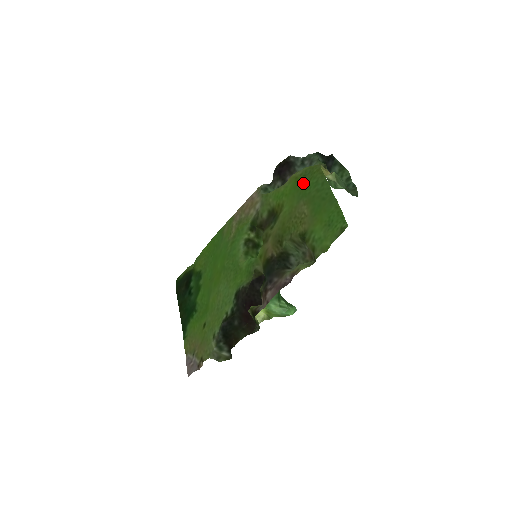
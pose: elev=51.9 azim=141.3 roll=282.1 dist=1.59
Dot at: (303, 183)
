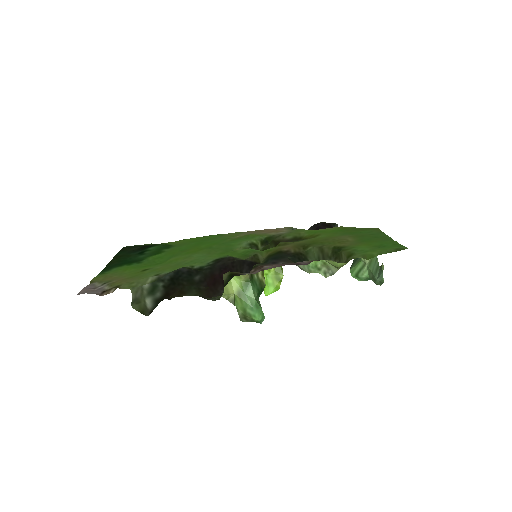
Dot at: (352, 230)
